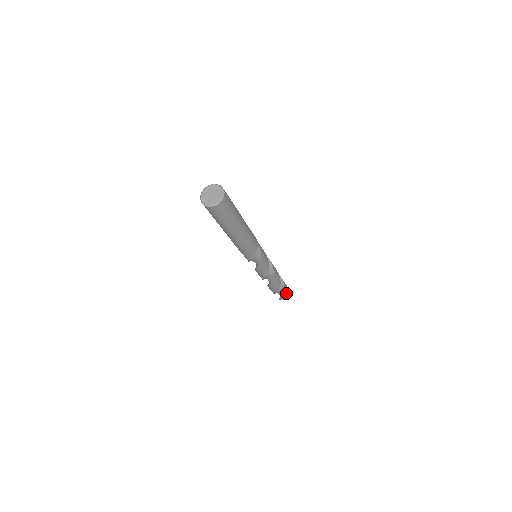
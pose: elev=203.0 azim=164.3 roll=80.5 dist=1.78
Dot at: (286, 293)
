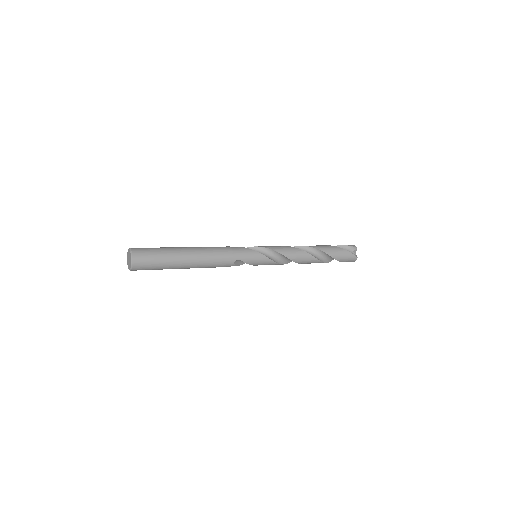
Dot at: (347, 260)
